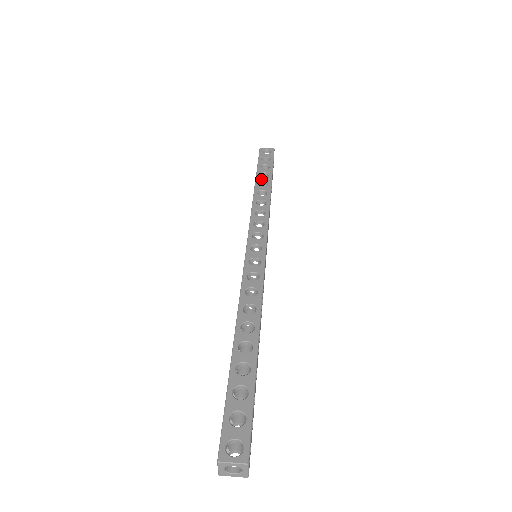
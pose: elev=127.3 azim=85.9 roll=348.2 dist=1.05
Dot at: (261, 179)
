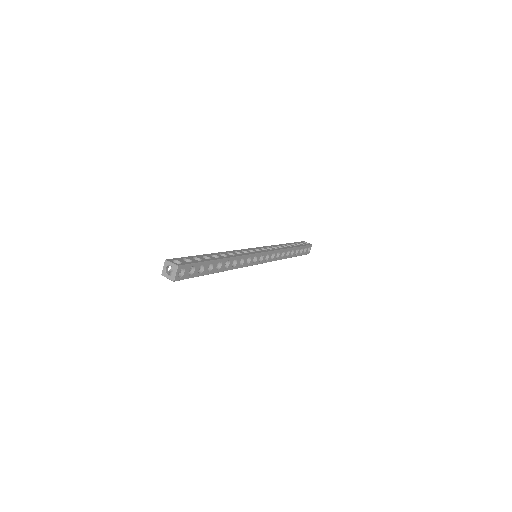
Dot at: (290, 244)
